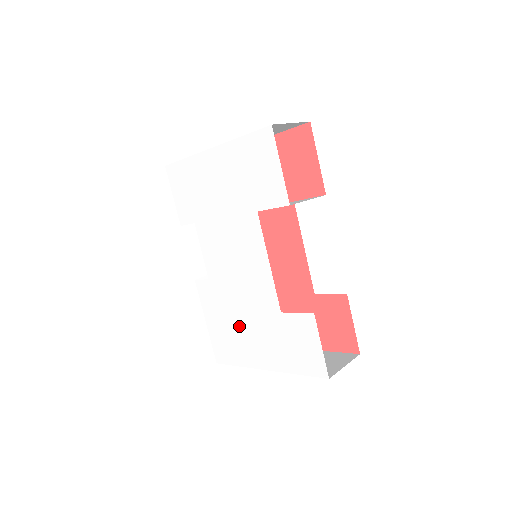
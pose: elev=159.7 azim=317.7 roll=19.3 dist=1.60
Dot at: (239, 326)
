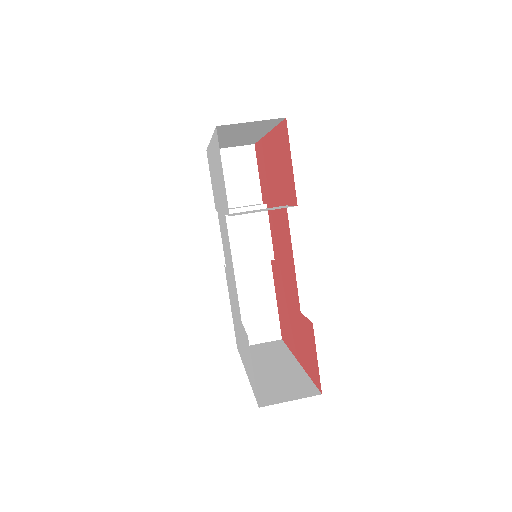
Dot at: (236, 321)
